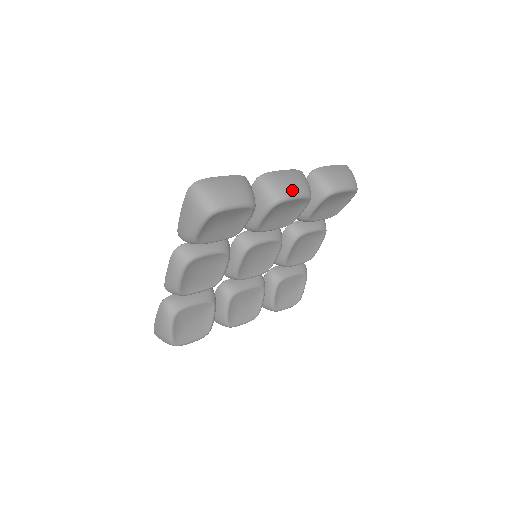
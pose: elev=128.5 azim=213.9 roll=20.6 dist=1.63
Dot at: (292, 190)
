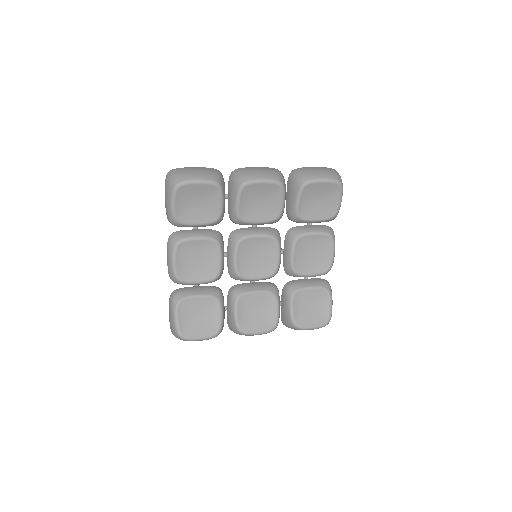
Dot at: (258, 175)
